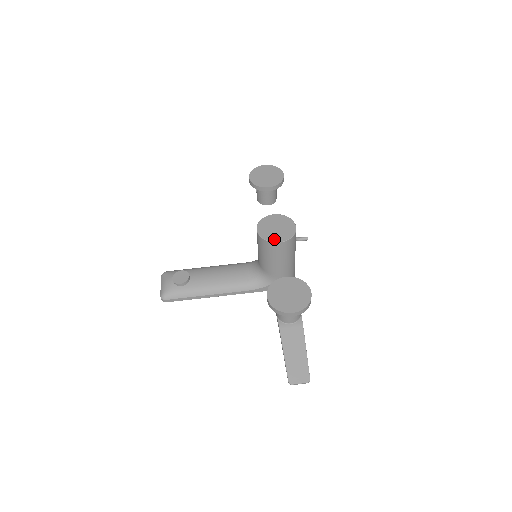
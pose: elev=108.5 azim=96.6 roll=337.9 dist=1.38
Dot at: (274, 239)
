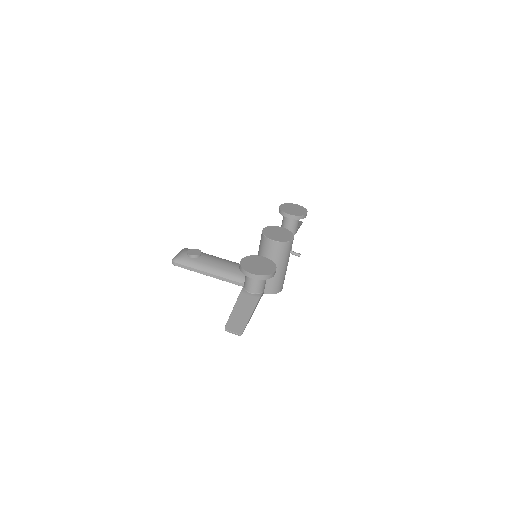
Dot at: (271, 237)
